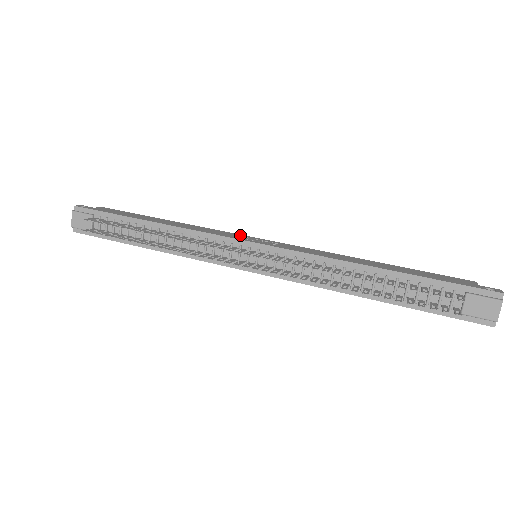
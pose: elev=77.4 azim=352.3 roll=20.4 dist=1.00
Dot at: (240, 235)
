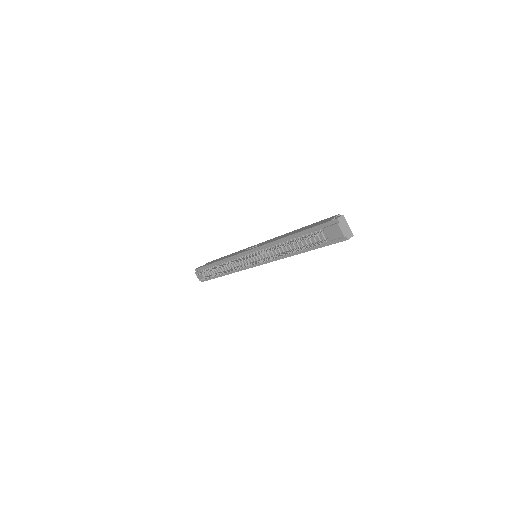
Dot at: (249, 247)
